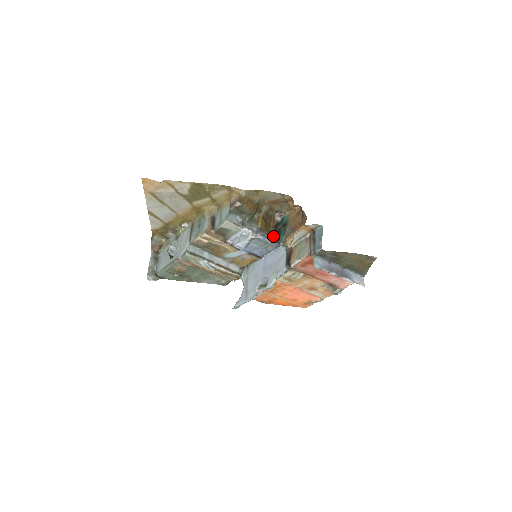
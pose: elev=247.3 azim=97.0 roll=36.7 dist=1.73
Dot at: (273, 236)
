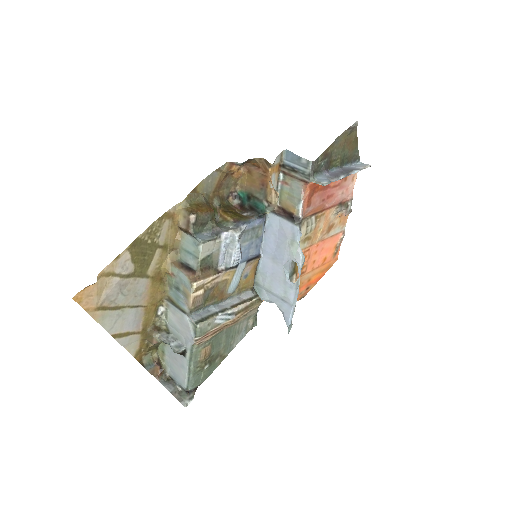
Dot at: (252, 216)
